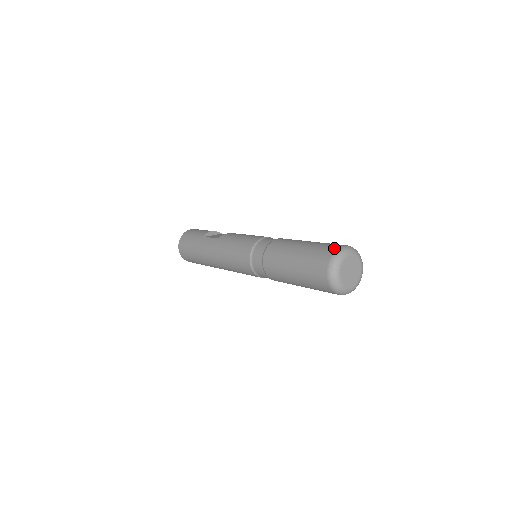
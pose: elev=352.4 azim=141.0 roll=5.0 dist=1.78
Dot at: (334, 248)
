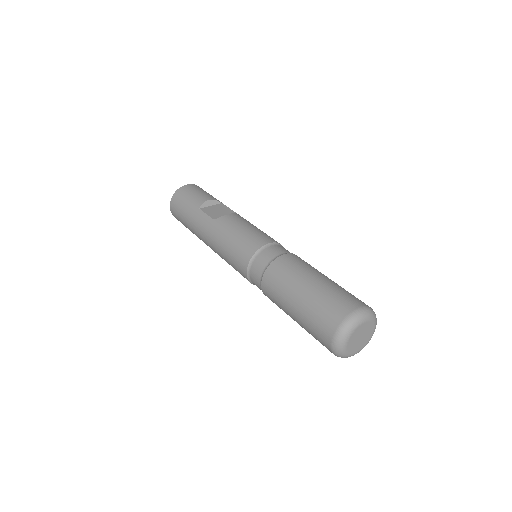
Dot at: (346, 311)
